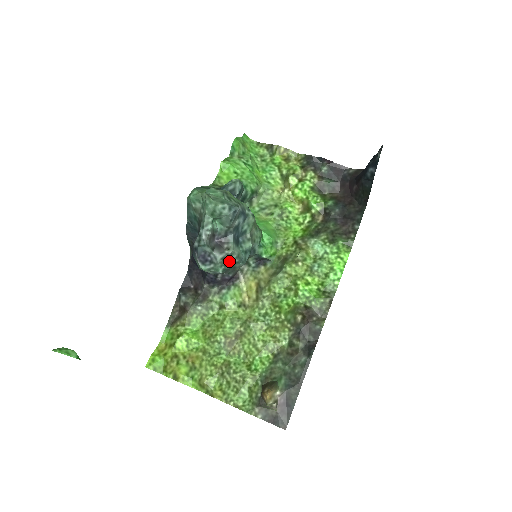
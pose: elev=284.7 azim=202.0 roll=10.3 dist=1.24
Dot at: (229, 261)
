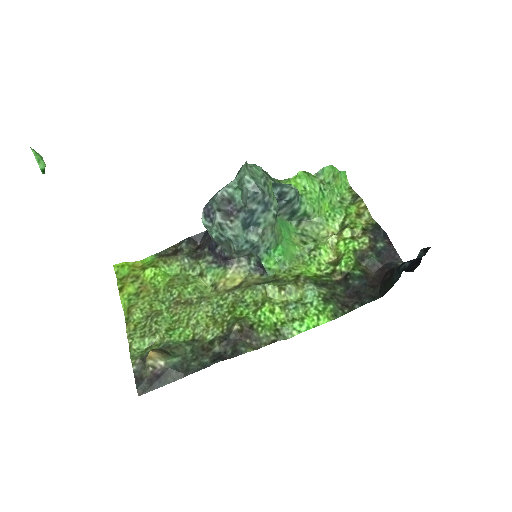
Dot at: (225, 232)
